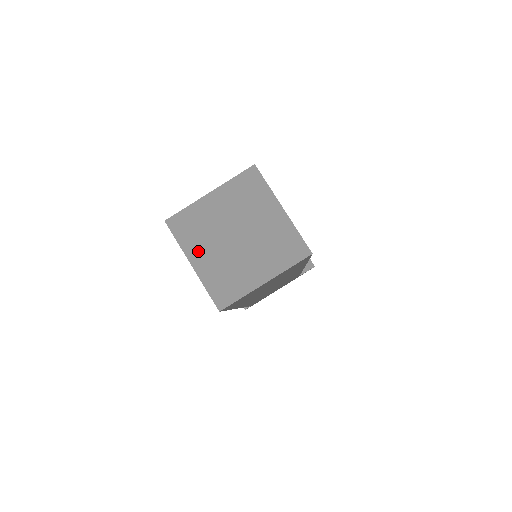
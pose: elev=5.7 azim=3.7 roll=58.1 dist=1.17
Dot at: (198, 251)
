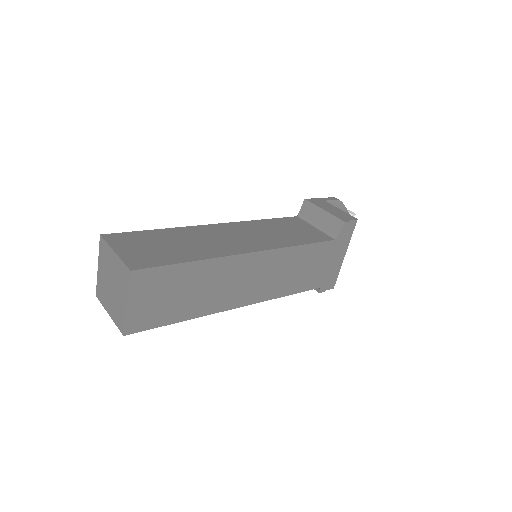
Dot at: (107, 304)
